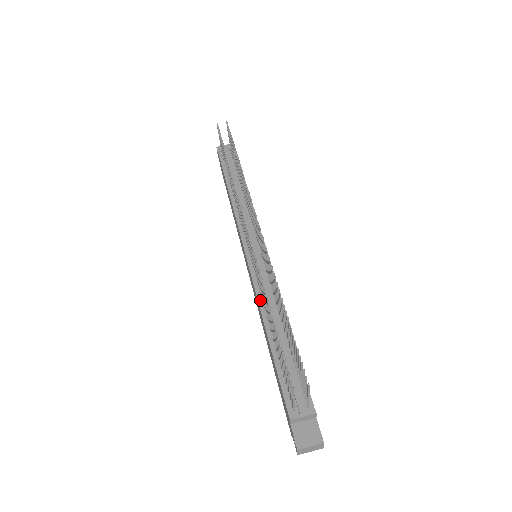
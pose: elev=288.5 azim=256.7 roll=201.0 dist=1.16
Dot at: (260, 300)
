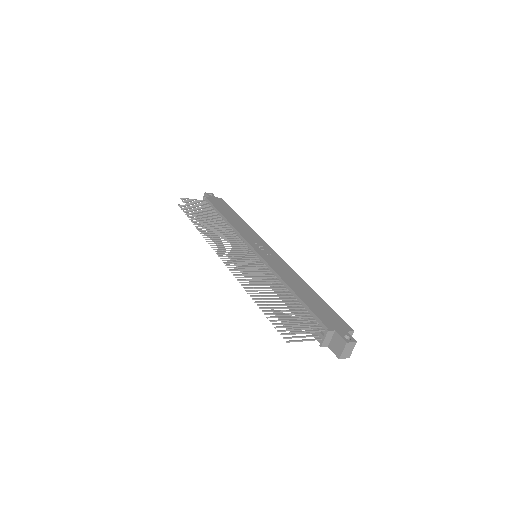
Dot at: occluded
